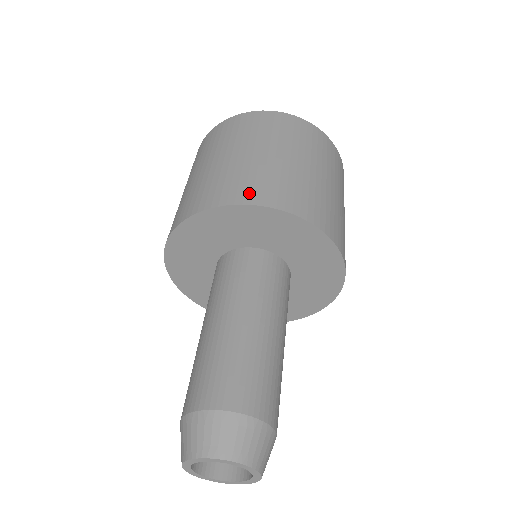
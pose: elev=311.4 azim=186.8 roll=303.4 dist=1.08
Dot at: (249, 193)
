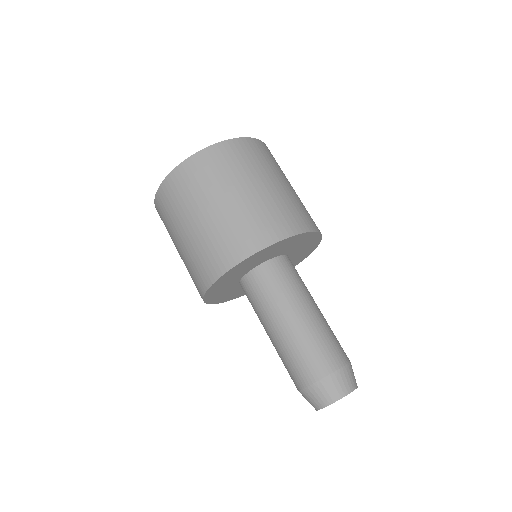
Dot at: (271, 232)
